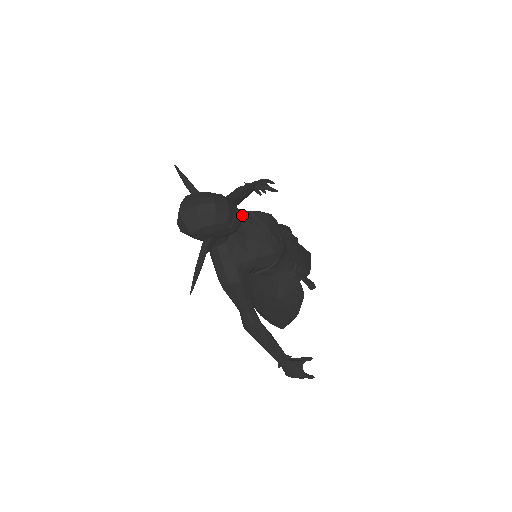
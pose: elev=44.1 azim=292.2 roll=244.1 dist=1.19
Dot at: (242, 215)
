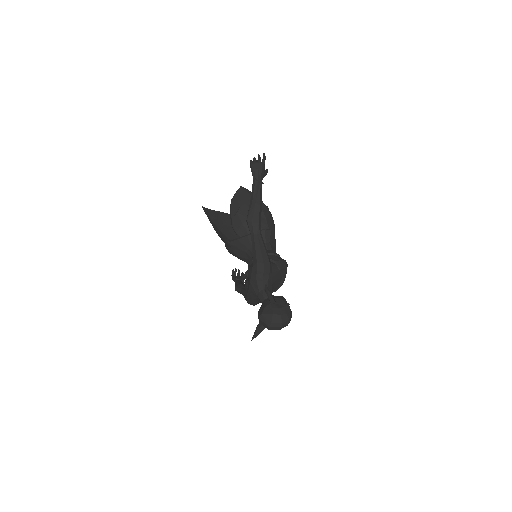
Dot at: occluded
